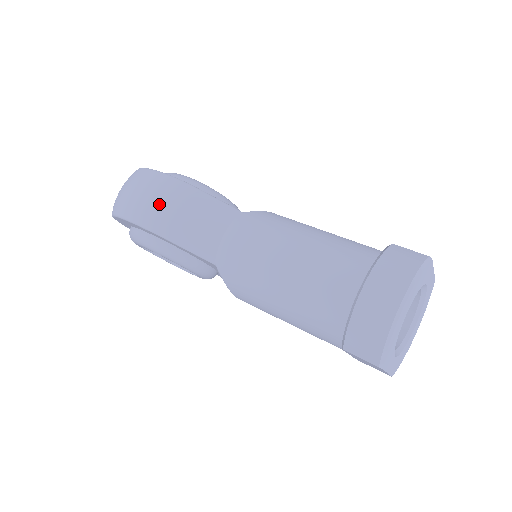
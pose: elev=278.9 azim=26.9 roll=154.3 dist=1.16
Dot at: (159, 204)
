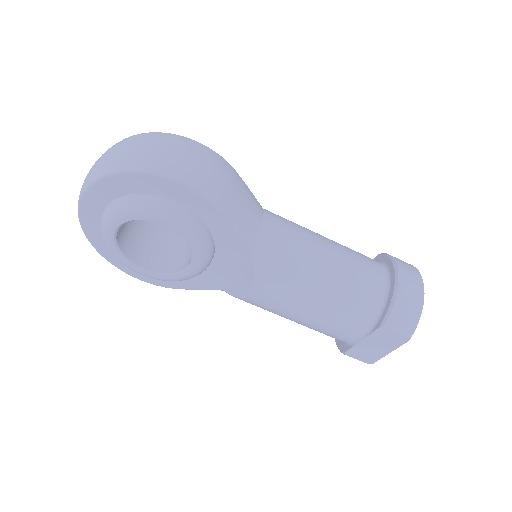
Dot at: (215, 172)
